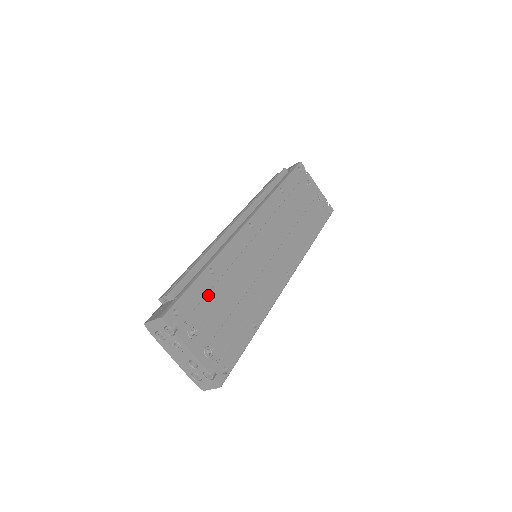
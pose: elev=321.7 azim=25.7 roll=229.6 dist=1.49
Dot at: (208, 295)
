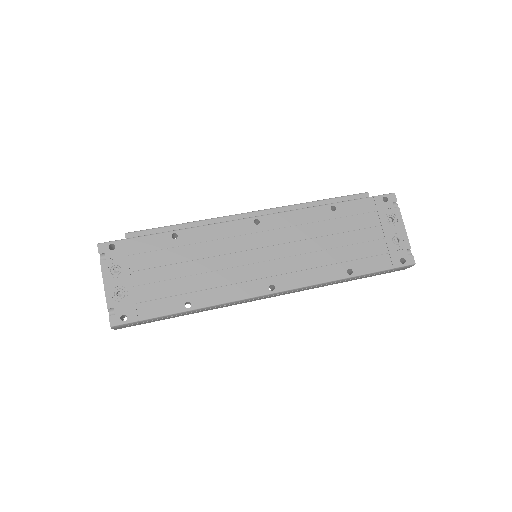
Dot at: (156, 252)
